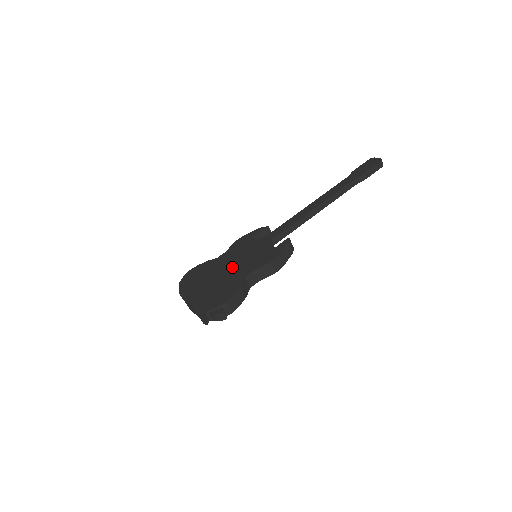
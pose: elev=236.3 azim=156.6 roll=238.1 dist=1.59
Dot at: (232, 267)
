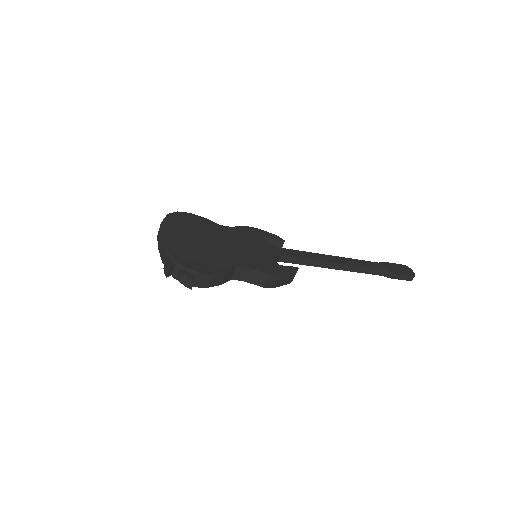
Dot at: (229, 246)
